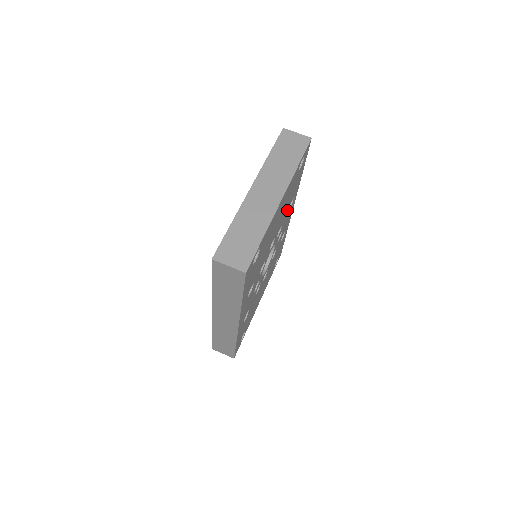
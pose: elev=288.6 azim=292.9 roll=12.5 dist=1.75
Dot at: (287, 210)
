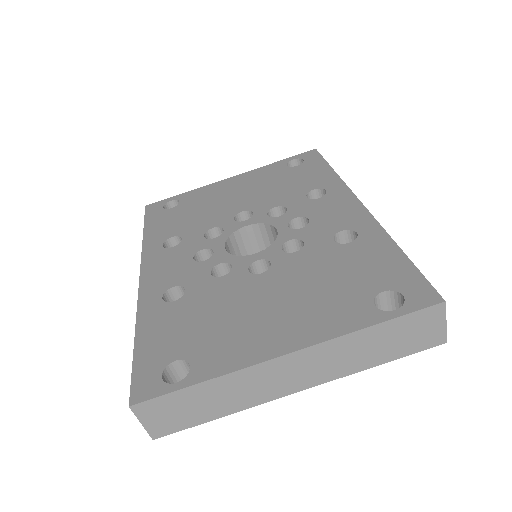
Dot at: occluded
